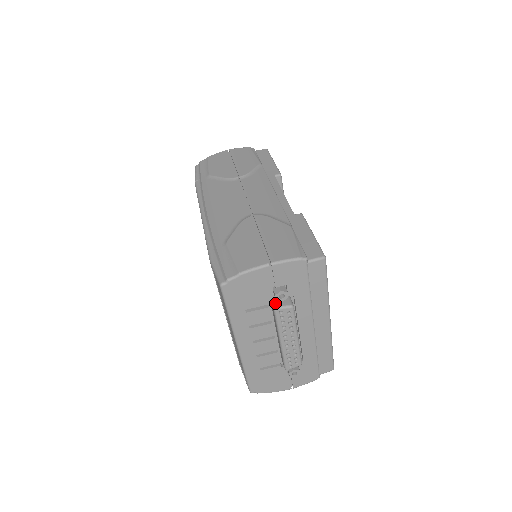
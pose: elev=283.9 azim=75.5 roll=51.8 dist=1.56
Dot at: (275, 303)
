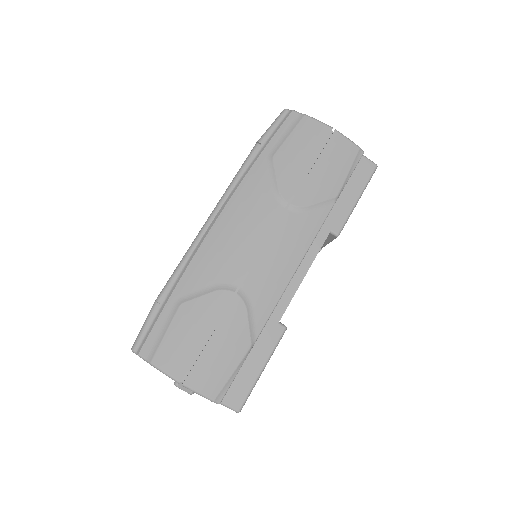
Dot at: occluded
